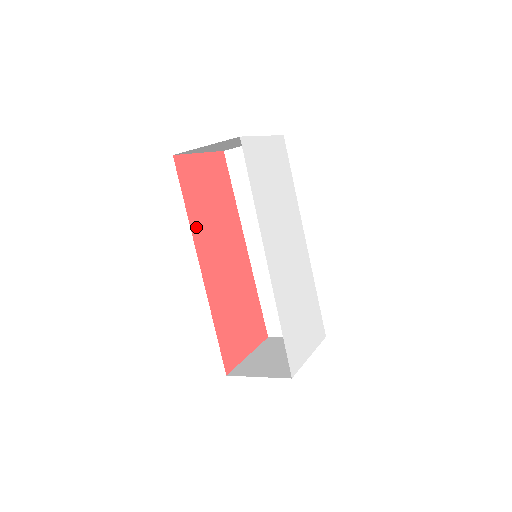
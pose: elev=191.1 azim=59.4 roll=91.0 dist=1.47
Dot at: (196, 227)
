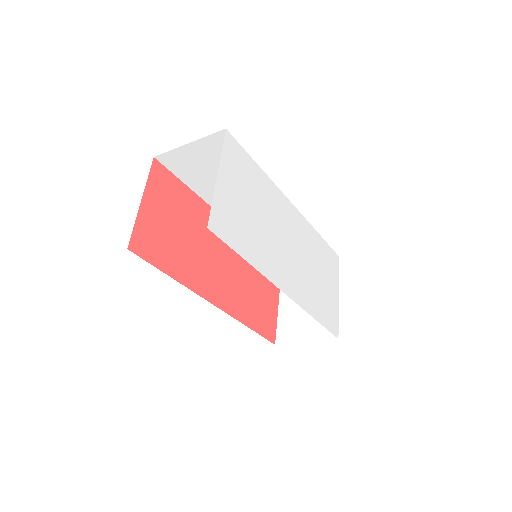
Dot at: (189, 278)
